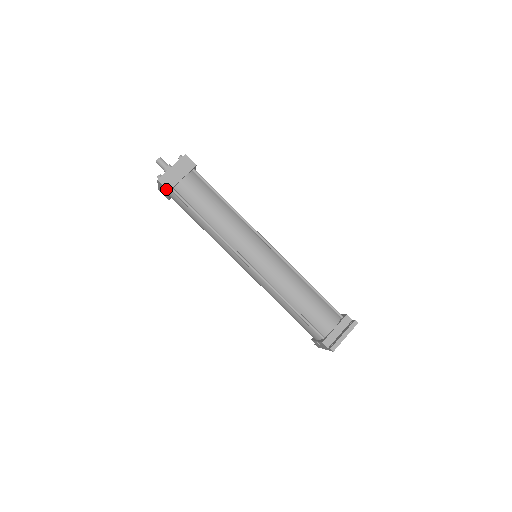
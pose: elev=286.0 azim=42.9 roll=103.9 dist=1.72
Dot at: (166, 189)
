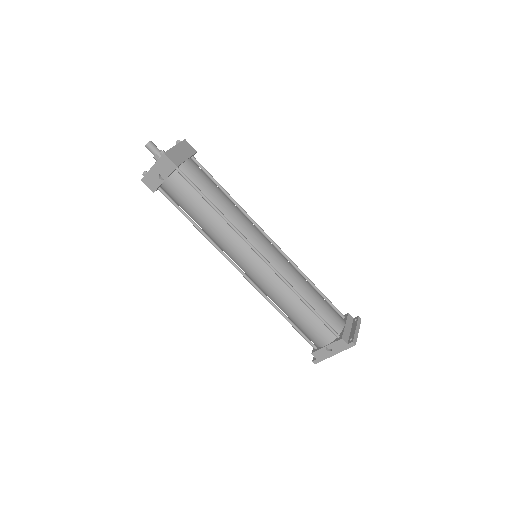
Dot at: (174, 164)
